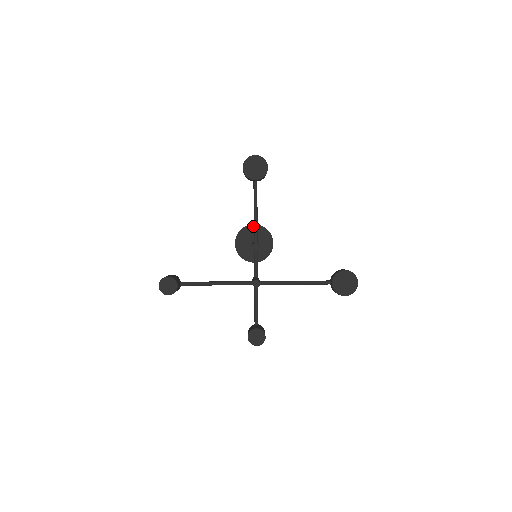
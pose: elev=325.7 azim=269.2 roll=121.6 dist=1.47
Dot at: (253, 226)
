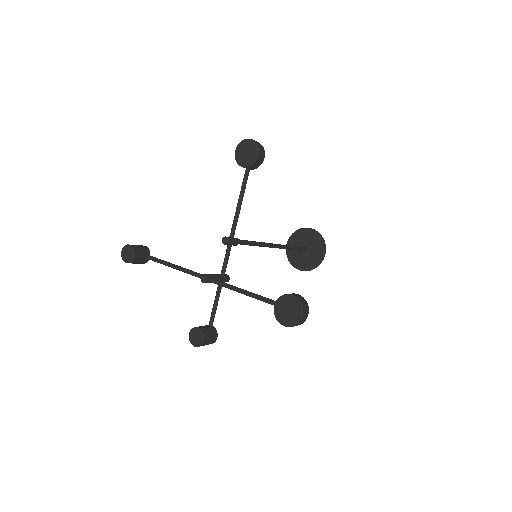
Dot at: (309, 230)
